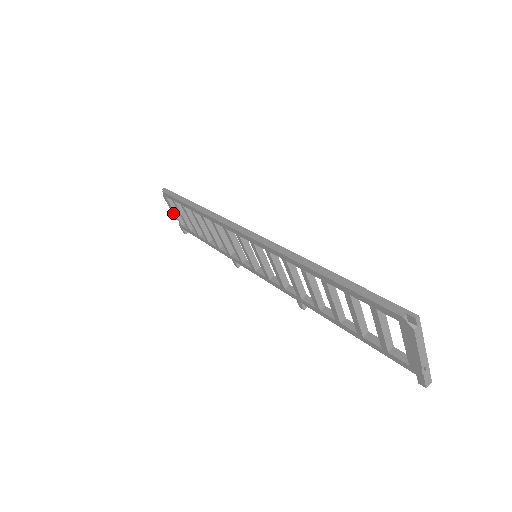
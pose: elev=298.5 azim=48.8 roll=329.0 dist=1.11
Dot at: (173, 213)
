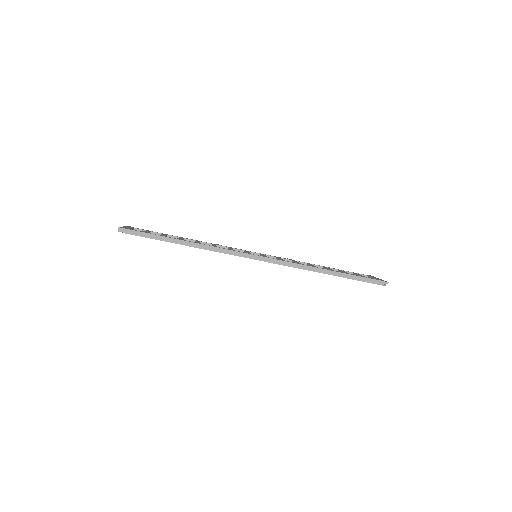
Dot at: occluded
